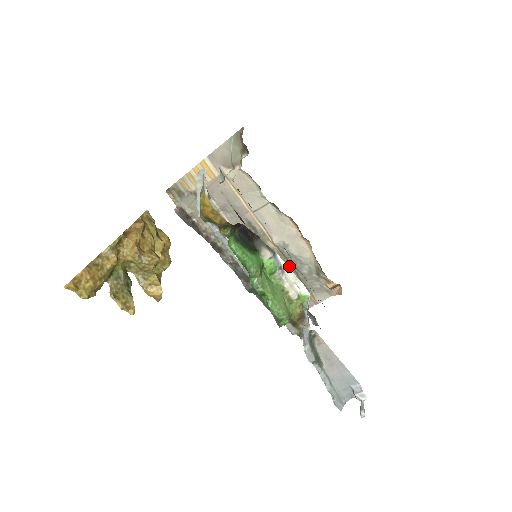
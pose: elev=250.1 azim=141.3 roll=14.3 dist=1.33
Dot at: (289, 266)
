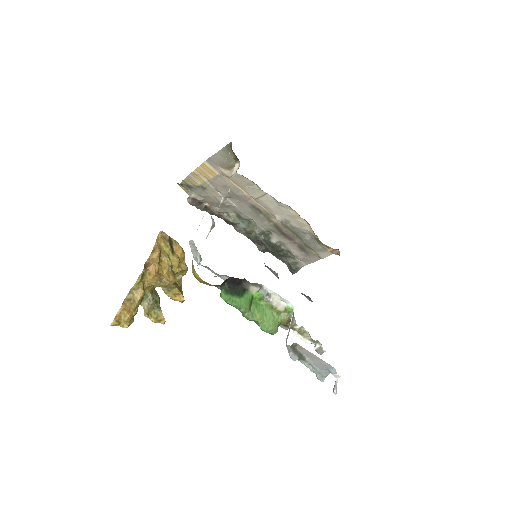
Dot at: (293, 234)
